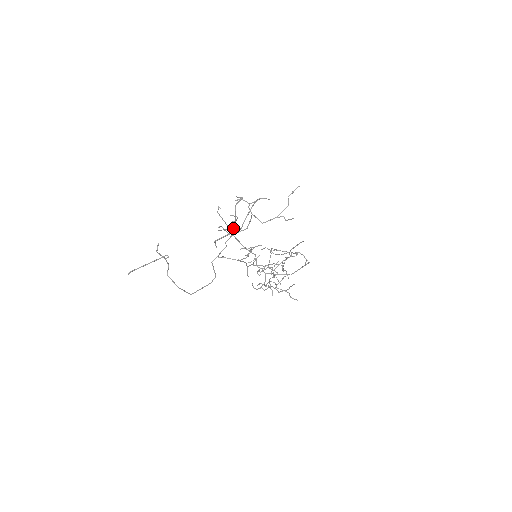
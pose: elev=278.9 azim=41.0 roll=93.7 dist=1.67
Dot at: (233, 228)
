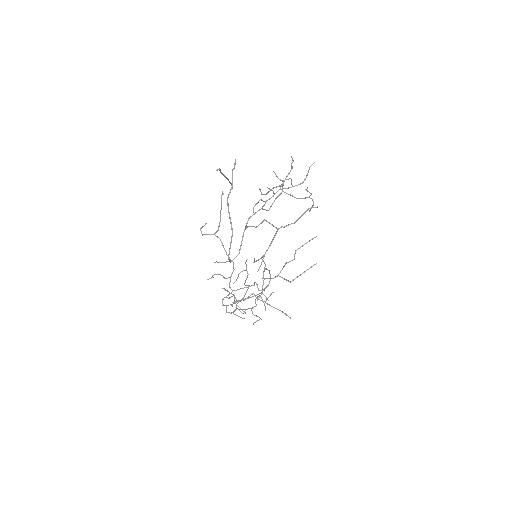
Dot at: occluded
